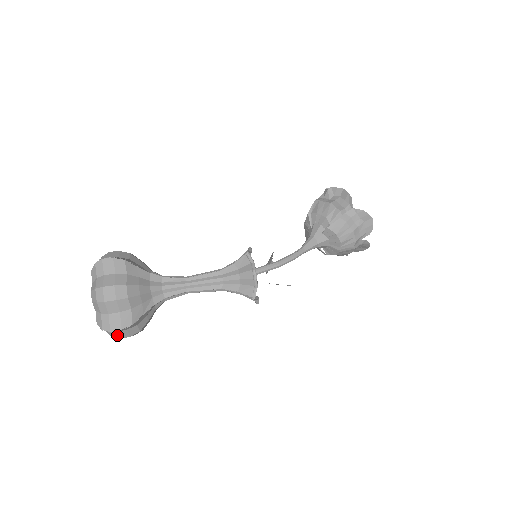
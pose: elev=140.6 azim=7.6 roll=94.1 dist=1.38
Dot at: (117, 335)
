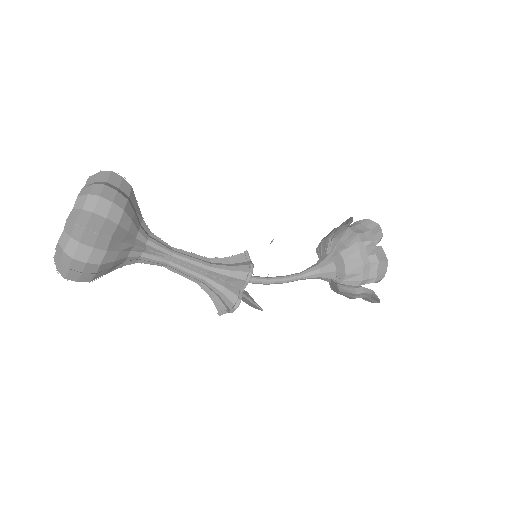
Dot at: occluded
